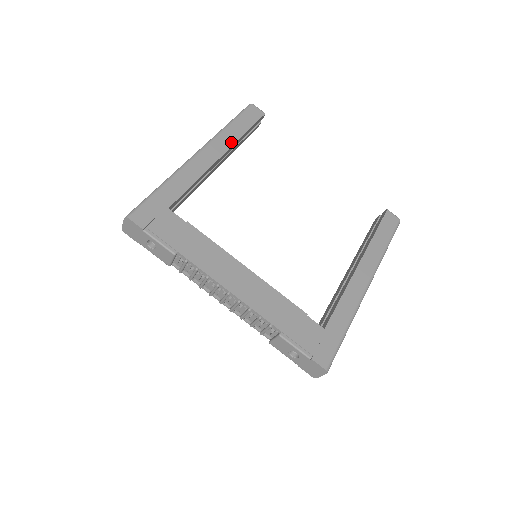
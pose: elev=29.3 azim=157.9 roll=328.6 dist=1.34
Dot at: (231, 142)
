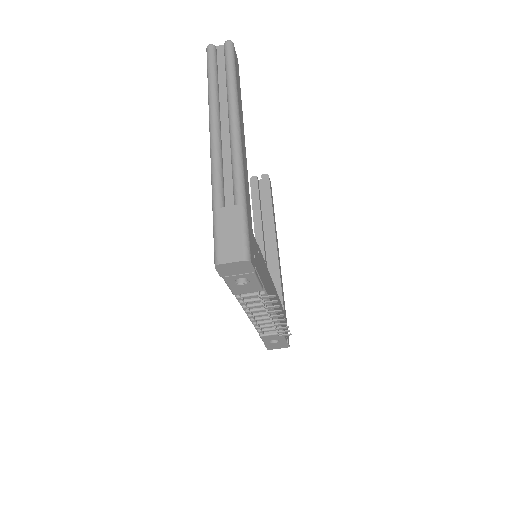
Dot at: (242, 113)
